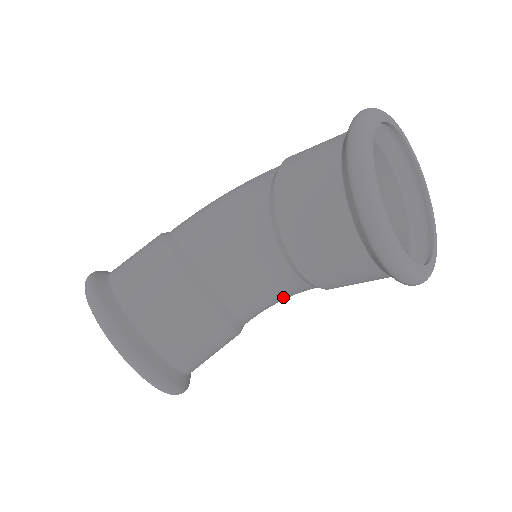
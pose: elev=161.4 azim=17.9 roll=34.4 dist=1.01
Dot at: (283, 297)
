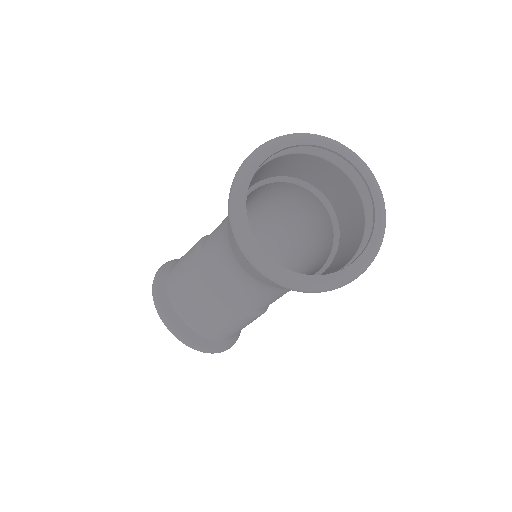
Dot at: (267, 291)
